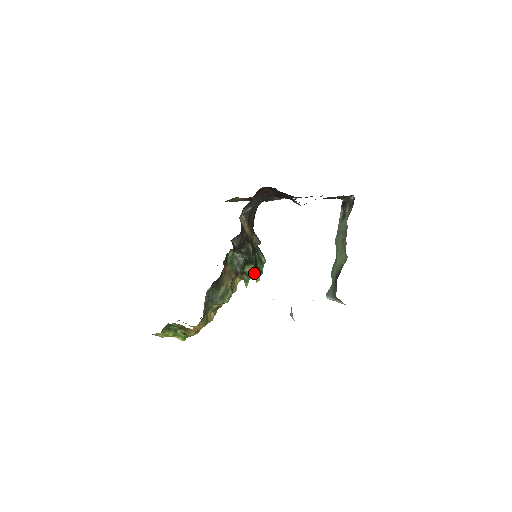
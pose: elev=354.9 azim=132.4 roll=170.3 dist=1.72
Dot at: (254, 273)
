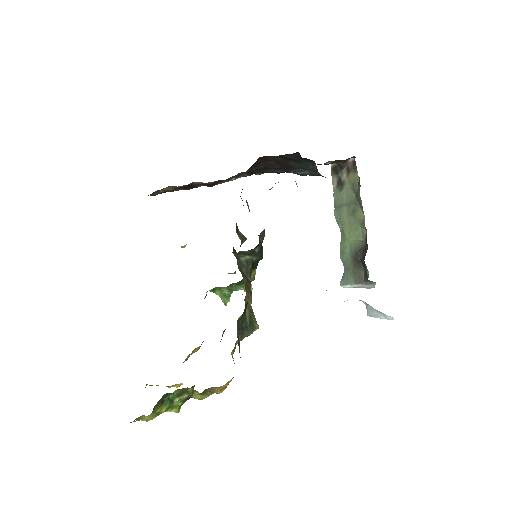
Dot at: occluded
